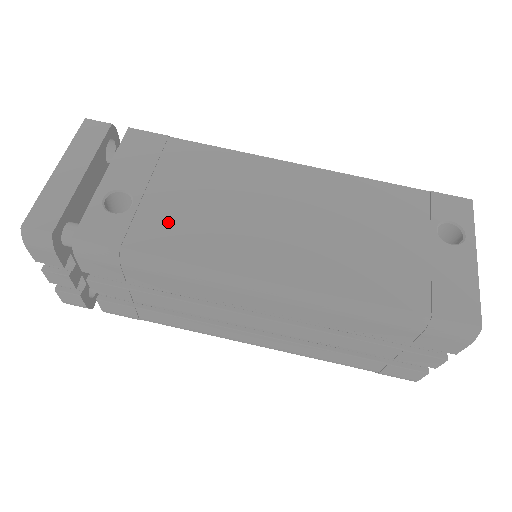
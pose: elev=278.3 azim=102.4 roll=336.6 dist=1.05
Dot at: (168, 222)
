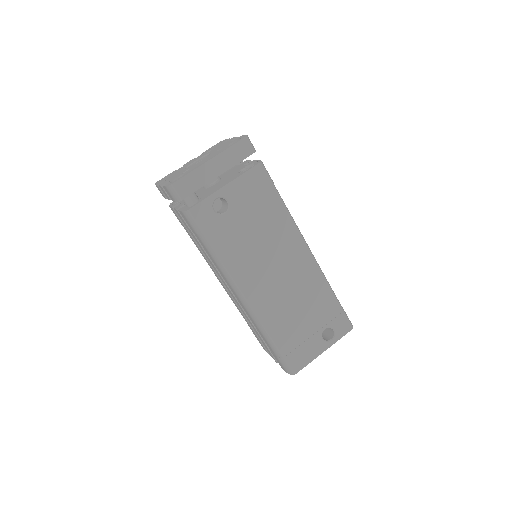
Dot at: (232, 236)
